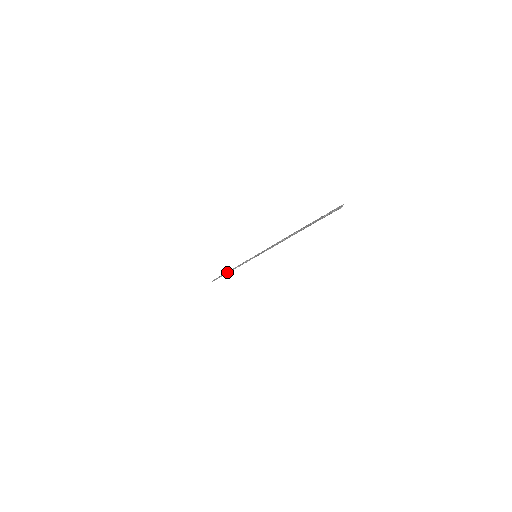
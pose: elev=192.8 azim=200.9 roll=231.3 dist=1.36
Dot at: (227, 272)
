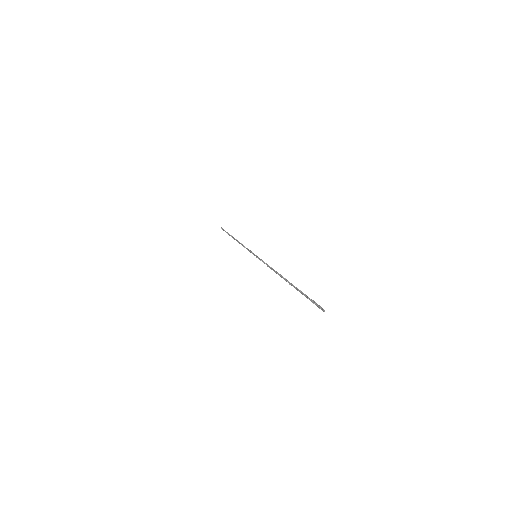
Dot at: occluded
